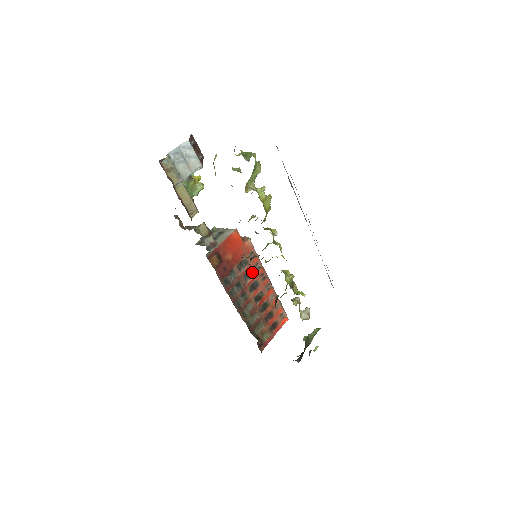
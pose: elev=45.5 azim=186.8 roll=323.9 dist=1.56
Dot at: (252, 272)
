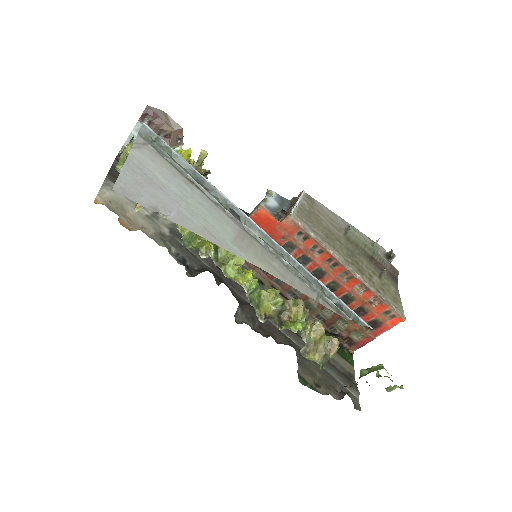
Dot at: (308, 257)
